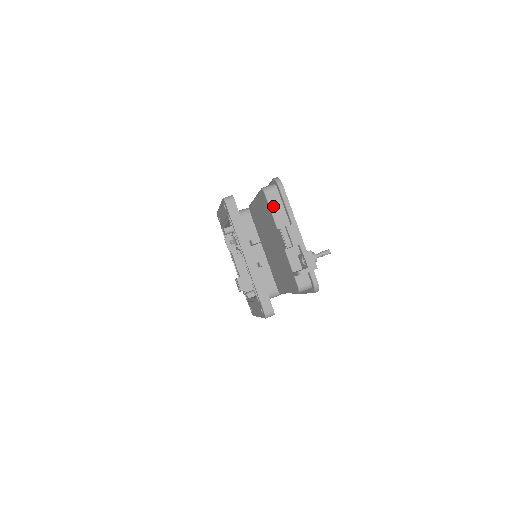
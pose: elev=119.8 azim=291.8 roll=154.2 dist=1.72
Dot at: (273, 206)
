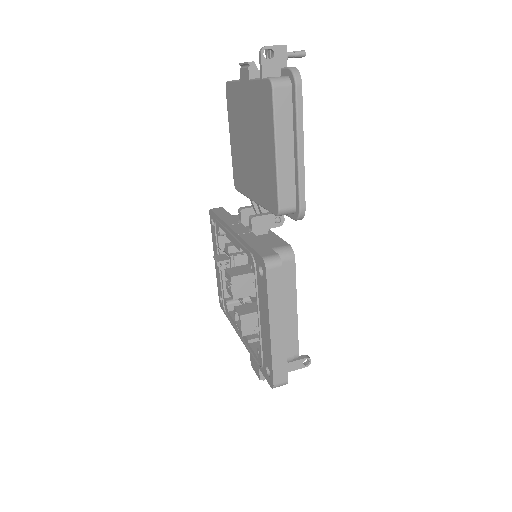
Dot at: occluded
